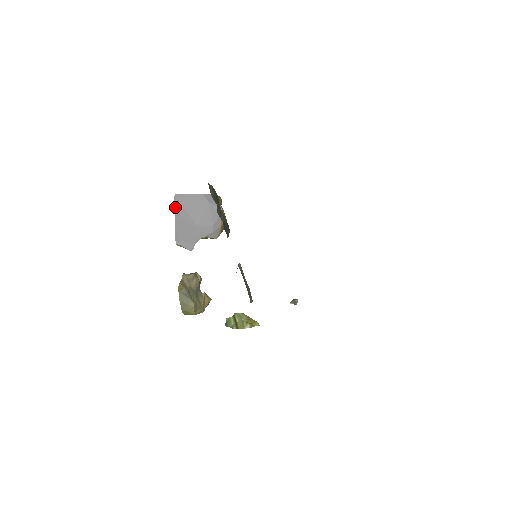
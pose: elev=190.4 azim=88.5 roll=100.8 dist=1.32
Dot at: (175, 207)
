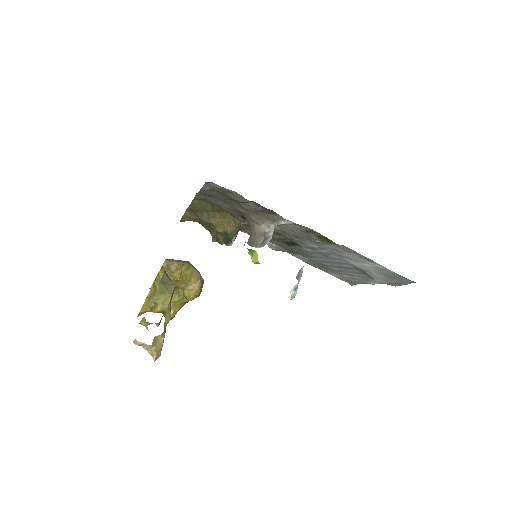
Dot at: occluded
